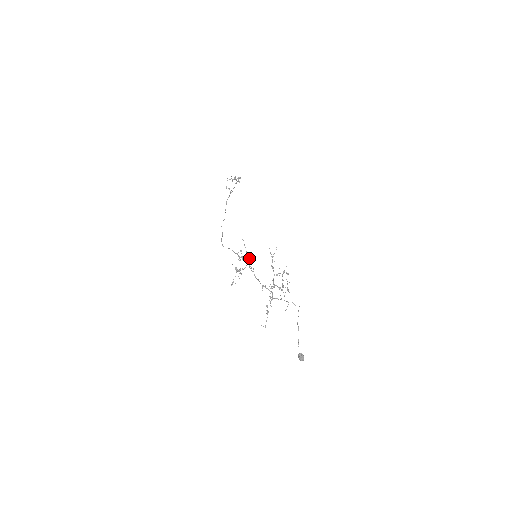
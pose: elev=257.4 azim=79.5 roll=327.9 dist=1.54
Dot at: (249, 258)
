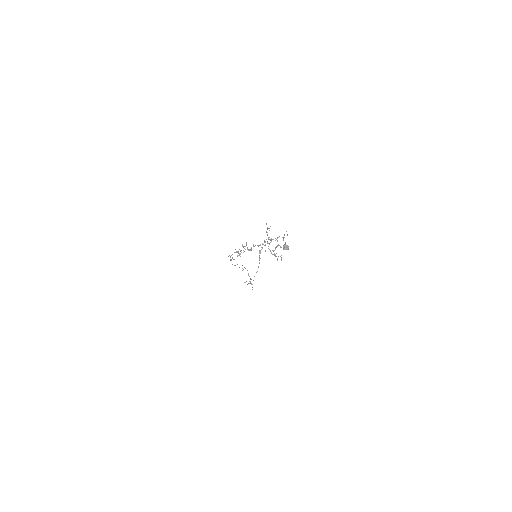
Dot at: (249, 250)
